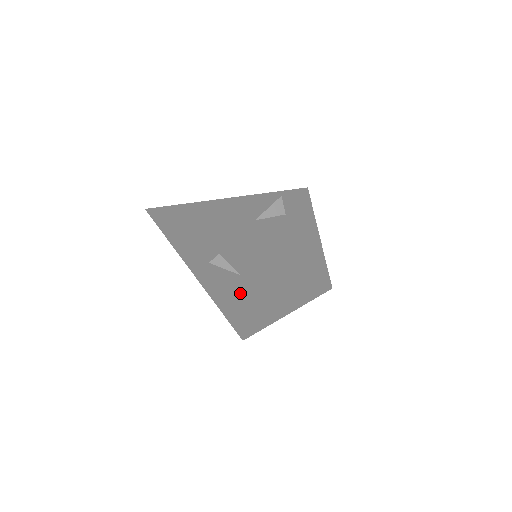
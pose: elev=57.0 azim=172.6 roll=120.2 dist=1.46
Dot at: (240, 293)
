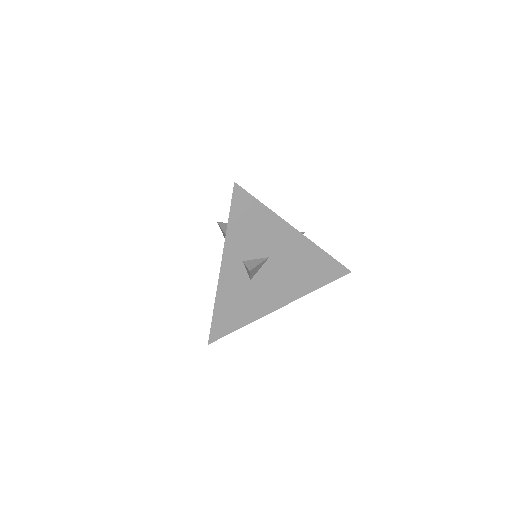
Dot at: occluded
